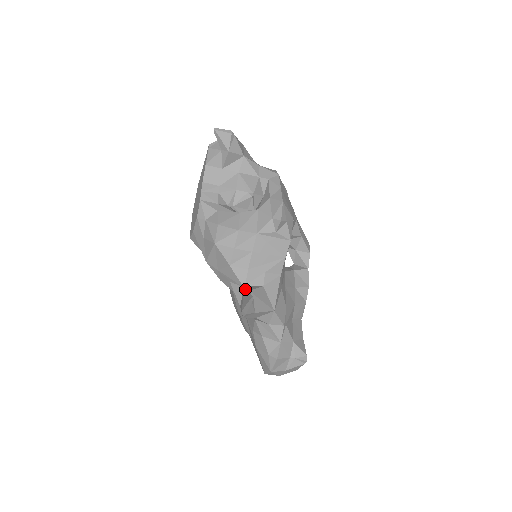
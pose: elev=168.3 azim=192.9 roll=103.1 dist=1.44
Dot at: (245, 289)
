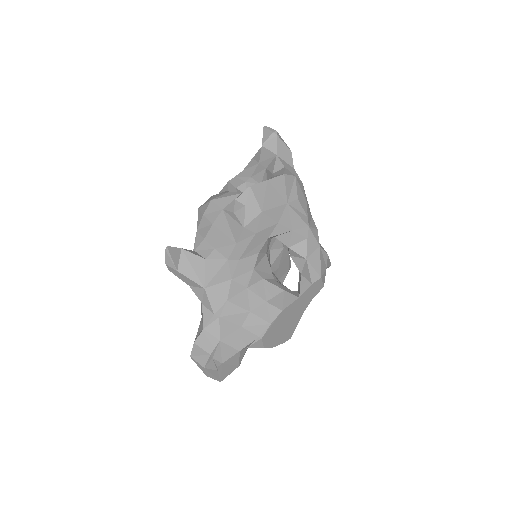
Dot at: occluded
